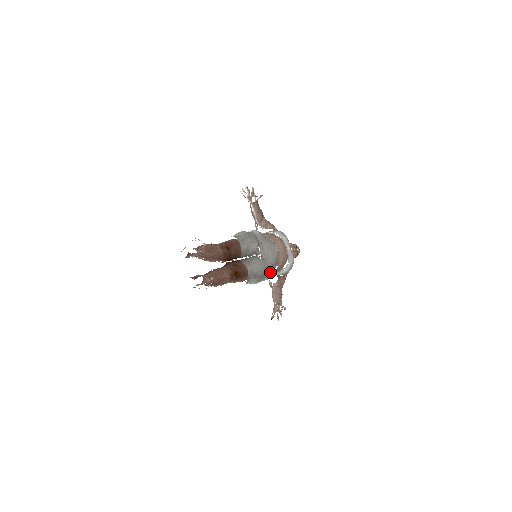
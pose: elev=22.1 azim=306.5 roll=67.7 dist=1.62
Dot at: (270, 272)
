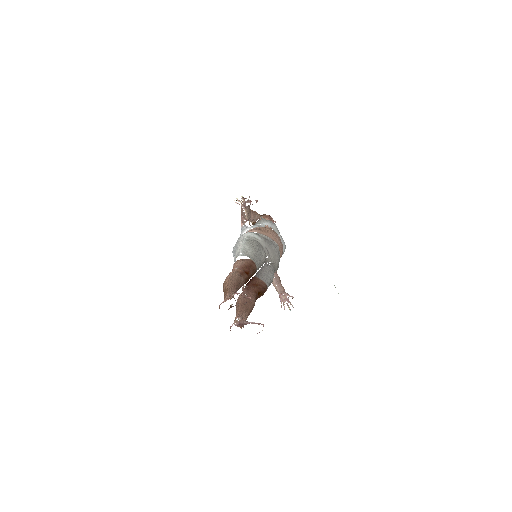
Dot at: occluded
